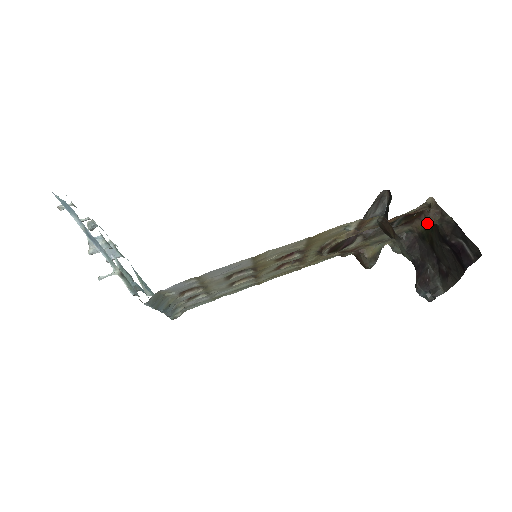
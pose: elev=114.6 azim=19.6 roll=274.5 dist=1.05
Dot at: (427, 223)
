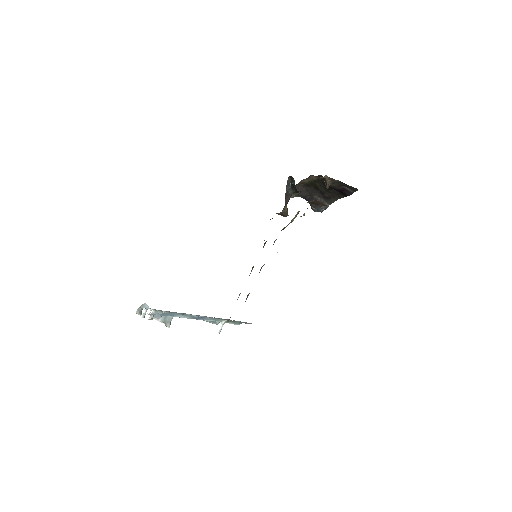
Dot at: occluded
